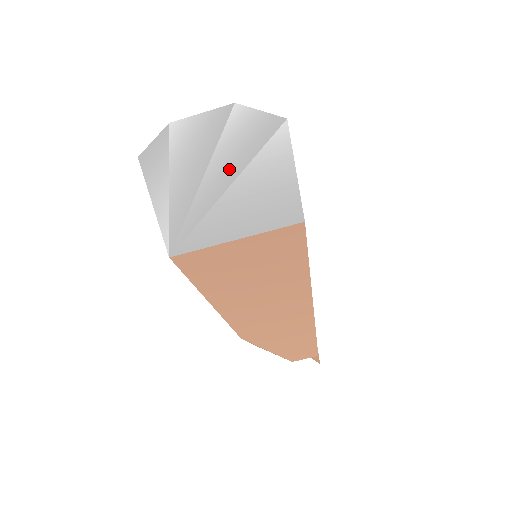
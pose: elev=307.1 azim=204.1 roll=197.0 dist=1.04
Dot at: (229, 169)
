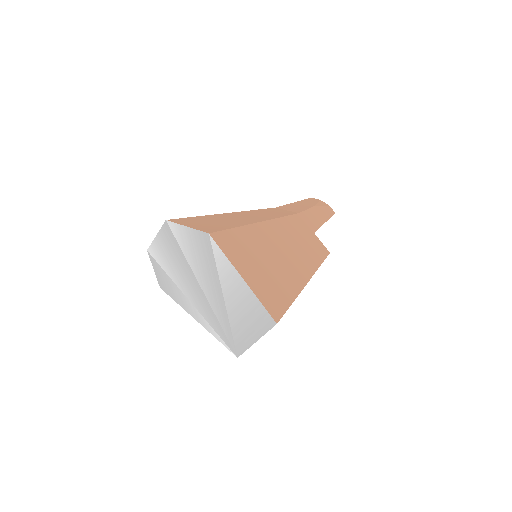
Dot at: (214, 290)
